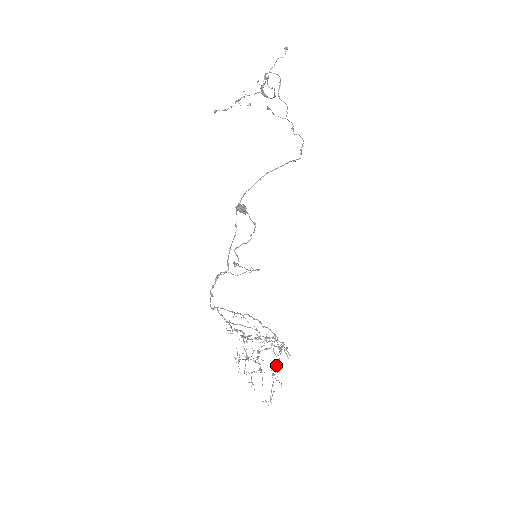
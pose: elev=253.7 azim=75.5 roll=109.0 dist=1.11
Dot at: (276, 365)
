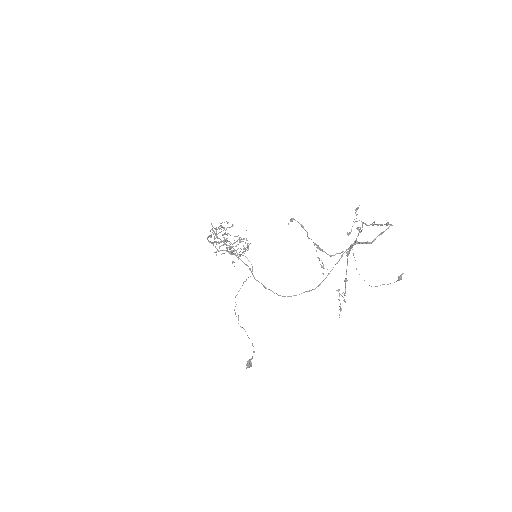
Dot at: occluded
